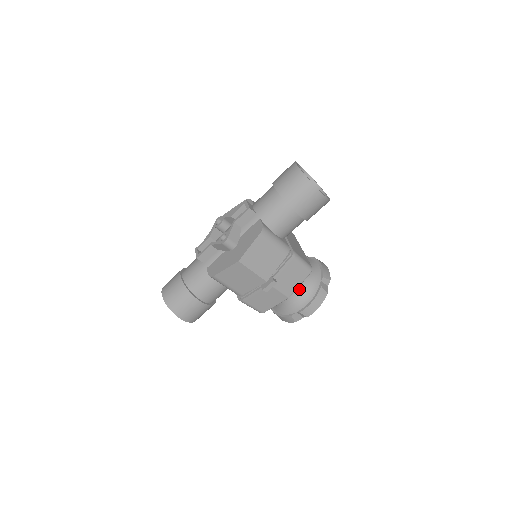
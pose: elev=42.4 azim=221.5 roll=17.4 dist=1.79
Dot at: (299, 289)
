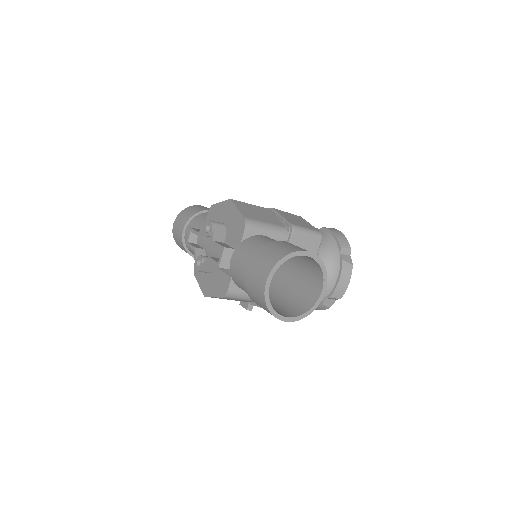
Dot at: occluded
